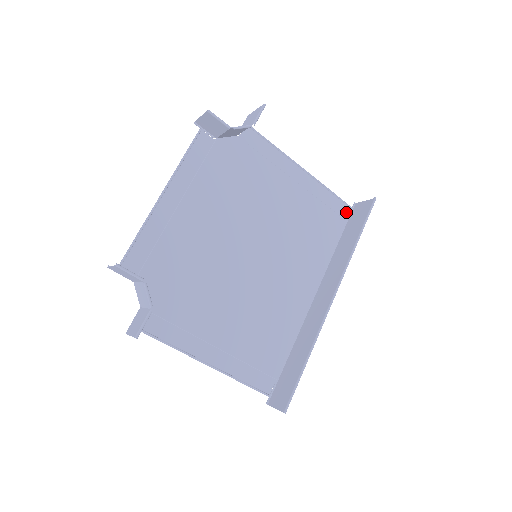
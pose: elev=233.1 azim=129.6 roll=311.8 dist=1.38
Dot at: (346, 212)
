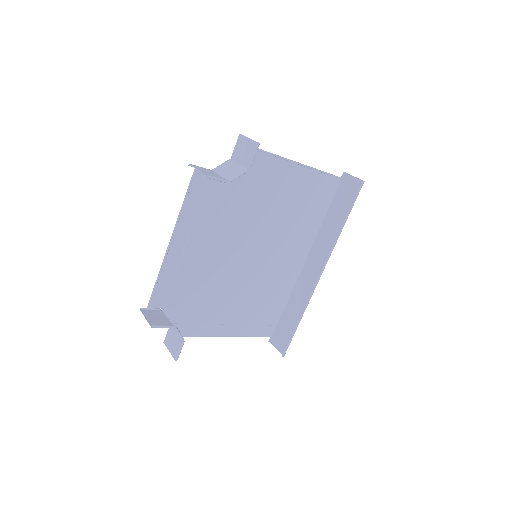
Dot at: (335, 184)
